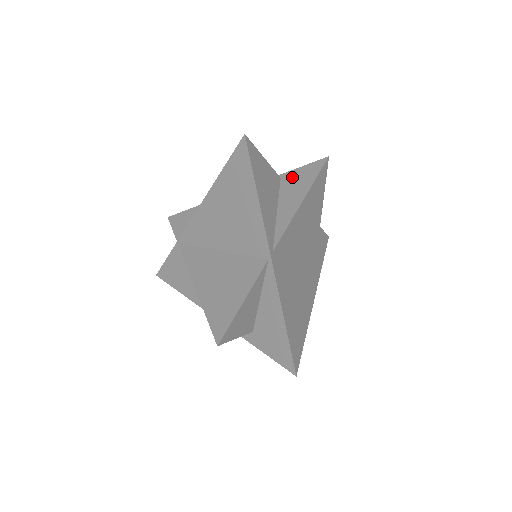
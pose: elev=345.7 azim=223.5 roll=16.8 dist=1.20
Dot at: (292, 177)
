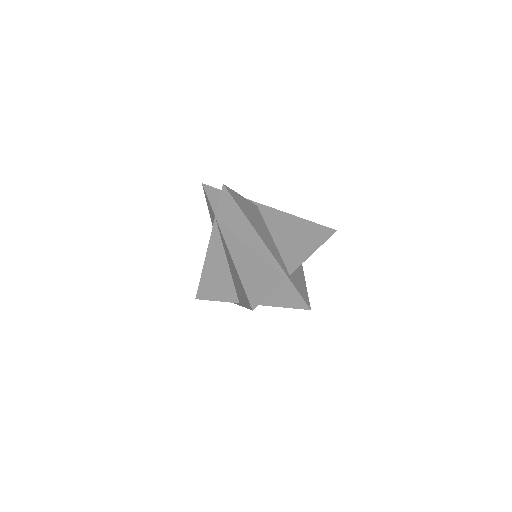
Dot at: (289, 289)
